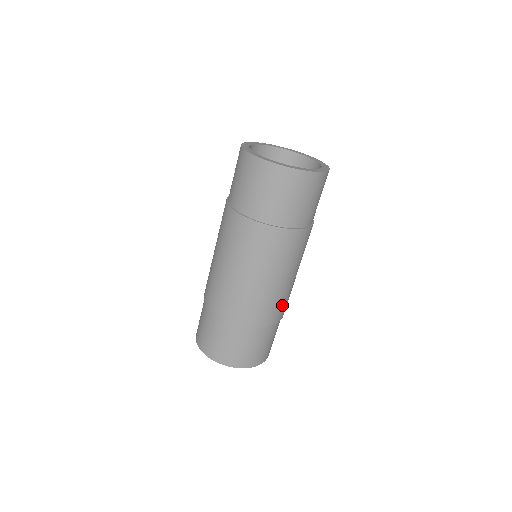
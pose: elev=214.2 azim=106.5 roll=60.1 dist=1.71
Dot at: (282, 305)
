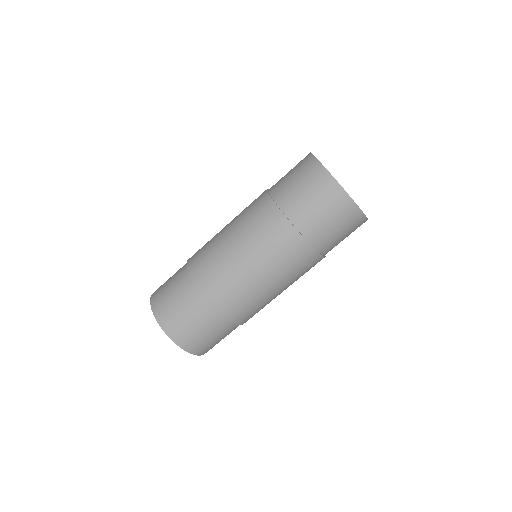
Dot at: (251, 310)
